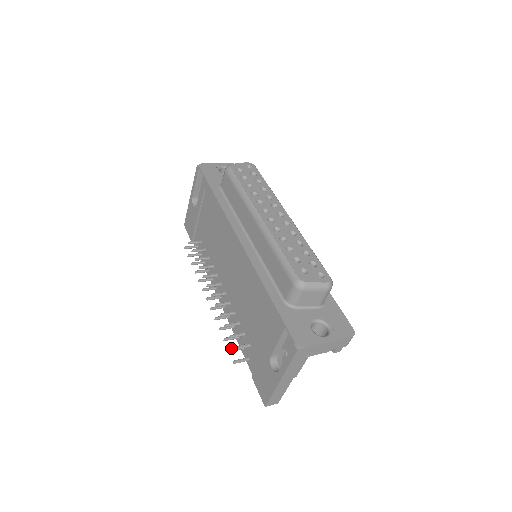
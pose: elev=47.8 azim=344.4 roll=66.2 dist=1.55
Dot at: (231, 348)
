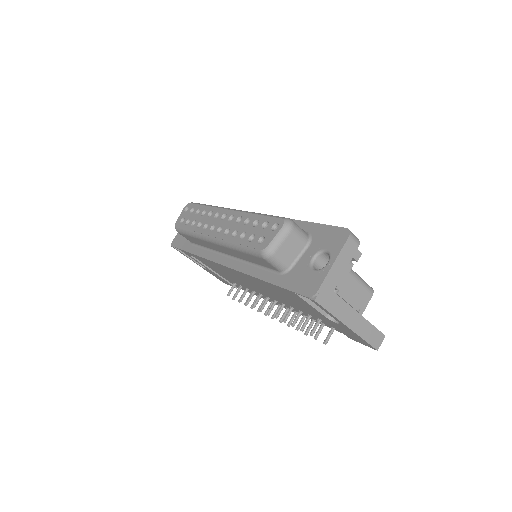
Dot at: occluded
